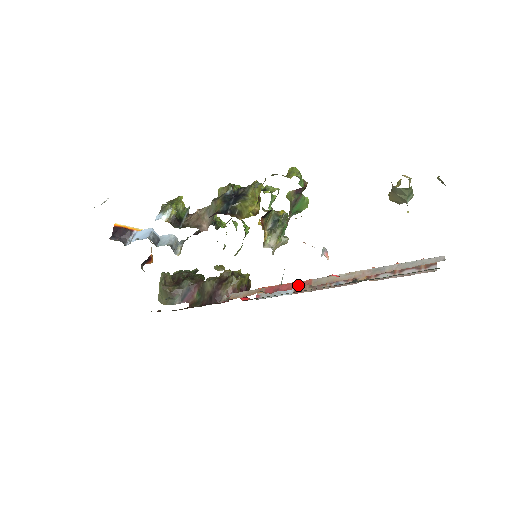
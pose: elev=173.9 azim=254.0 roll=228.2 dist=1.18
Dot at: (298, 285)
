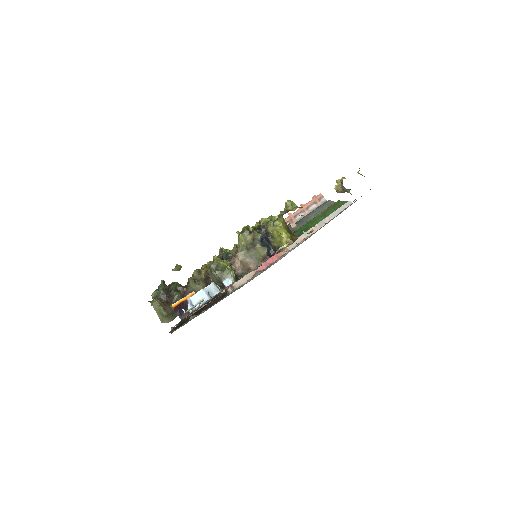
Dot at: (280, 255)
